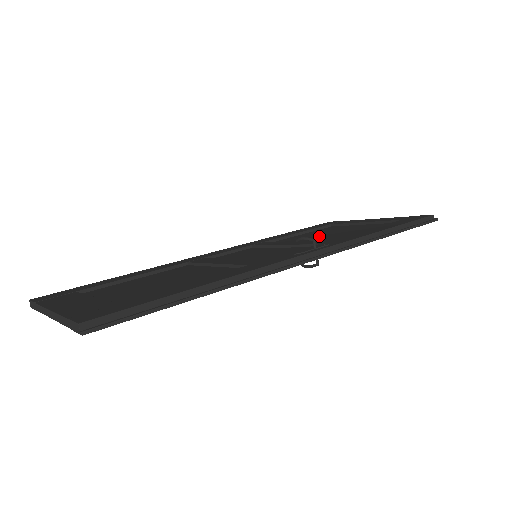
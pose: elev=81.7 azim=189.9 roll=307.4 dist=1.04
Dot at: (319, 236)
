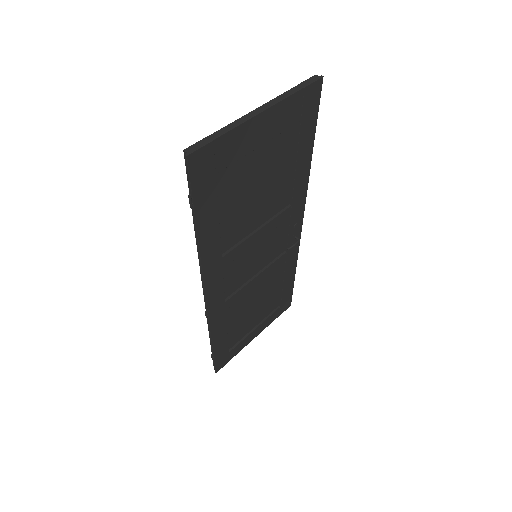
Dot at: (251, 302)
